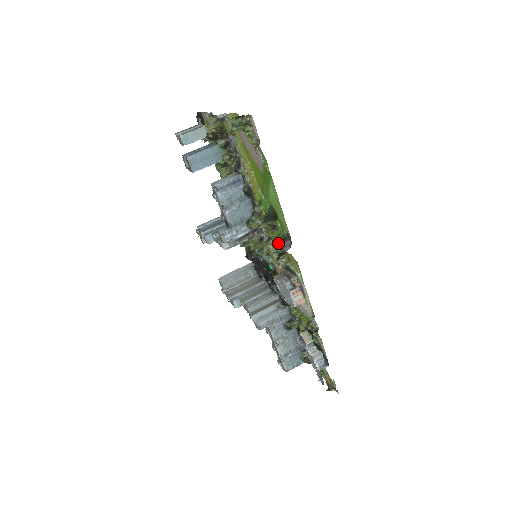
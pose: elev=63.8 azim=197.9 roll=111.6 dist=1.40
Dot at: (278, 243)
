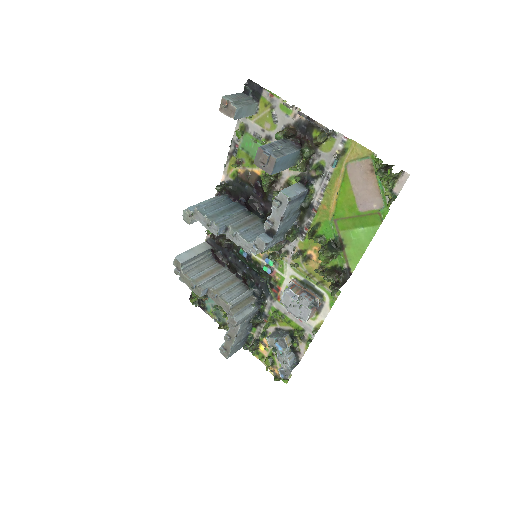
Dot at: (313, 263)
